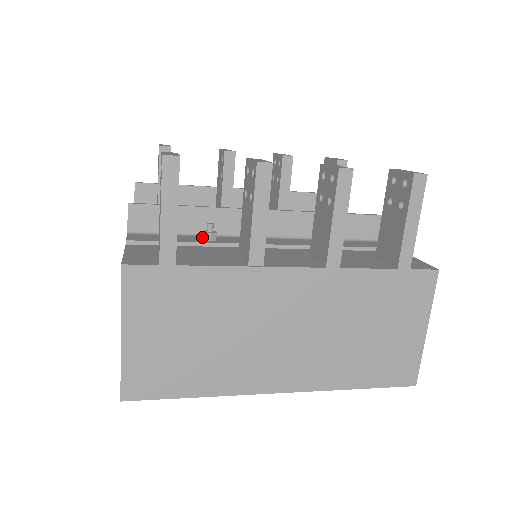
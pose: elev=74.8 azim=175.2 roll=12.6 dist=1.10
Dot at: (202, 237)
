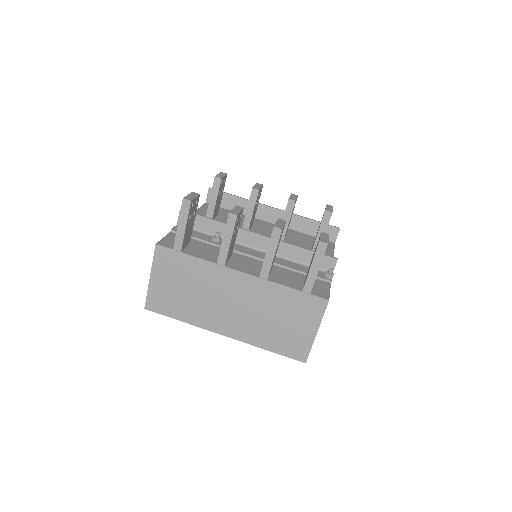
Dot at: occluded
